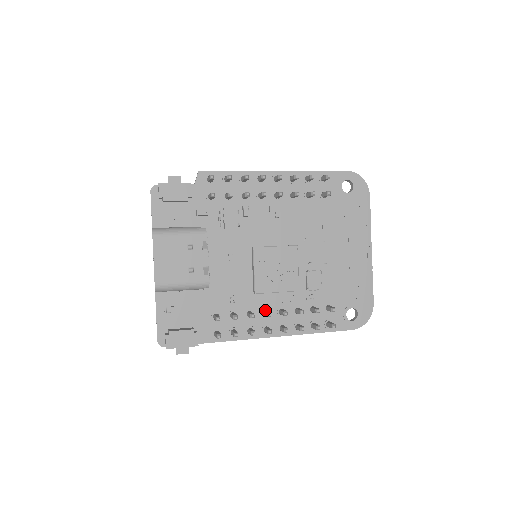
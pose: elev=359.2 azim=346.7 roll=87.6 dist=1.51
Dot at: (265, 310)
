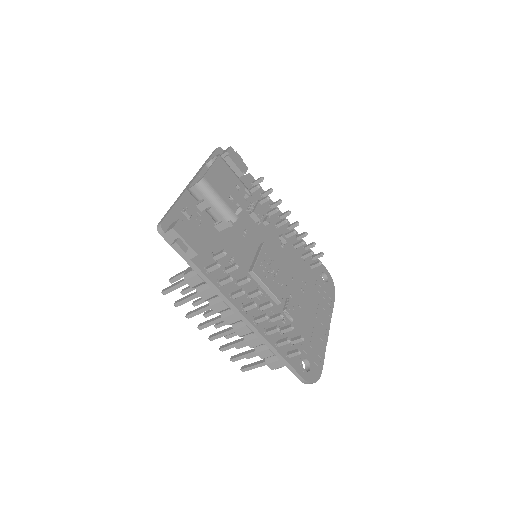
Dot at: occluded
